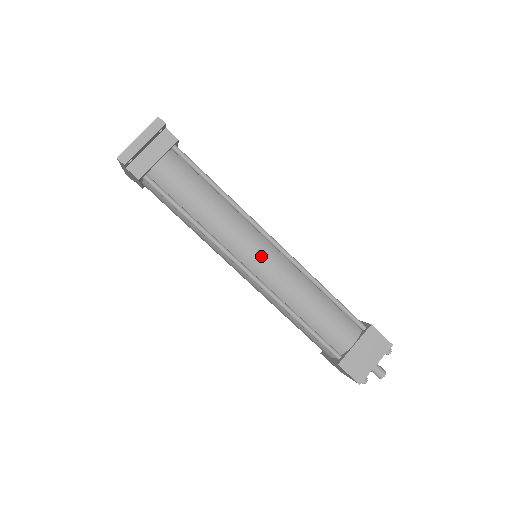
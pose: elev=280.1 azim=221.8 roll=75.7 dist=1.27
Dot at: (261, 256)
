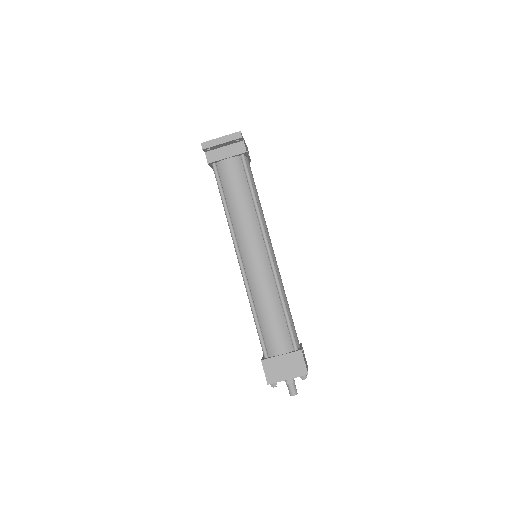
Dot at: (254, 256)
